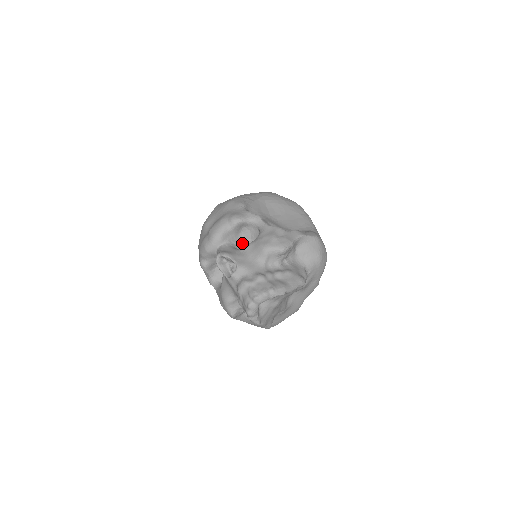
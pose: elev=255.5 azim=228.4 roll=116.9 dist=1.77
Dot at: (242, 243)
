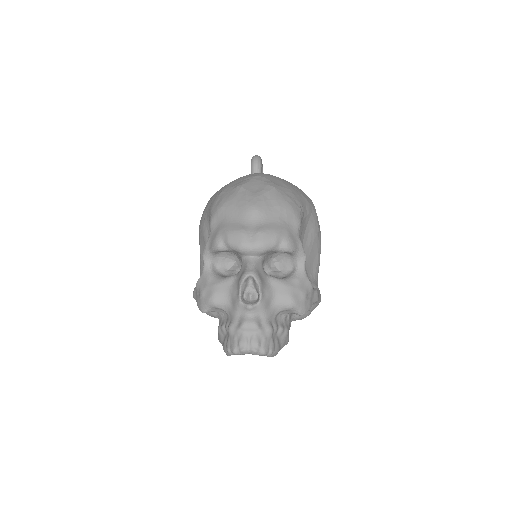
Dot at: (269, 260)
